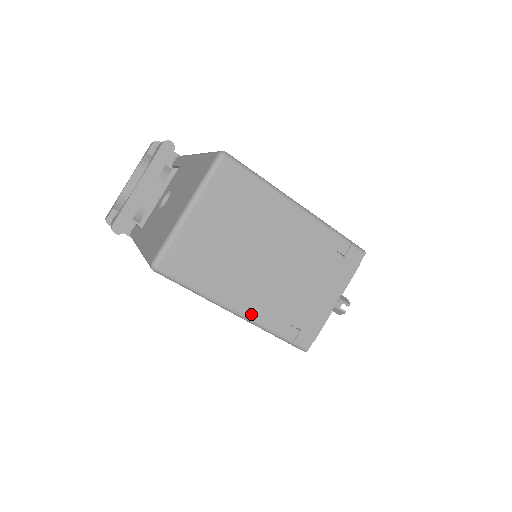
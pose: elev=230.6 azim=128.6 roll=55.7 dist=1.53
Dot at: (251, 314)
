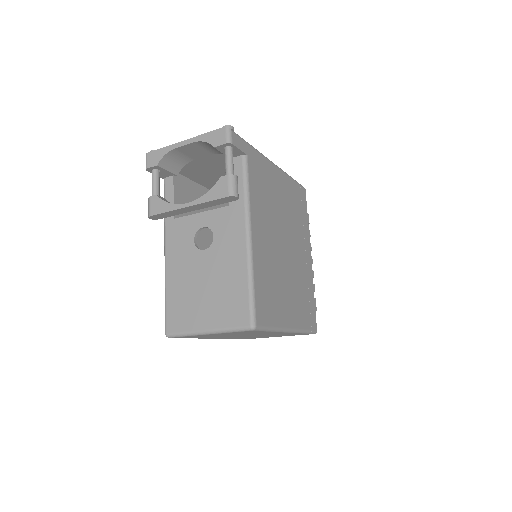
Dot at: occluded
